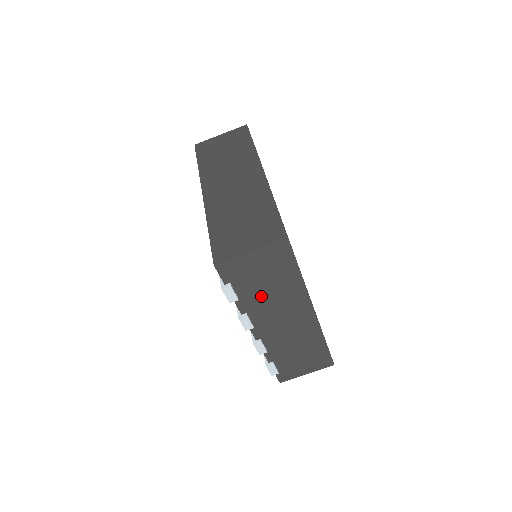
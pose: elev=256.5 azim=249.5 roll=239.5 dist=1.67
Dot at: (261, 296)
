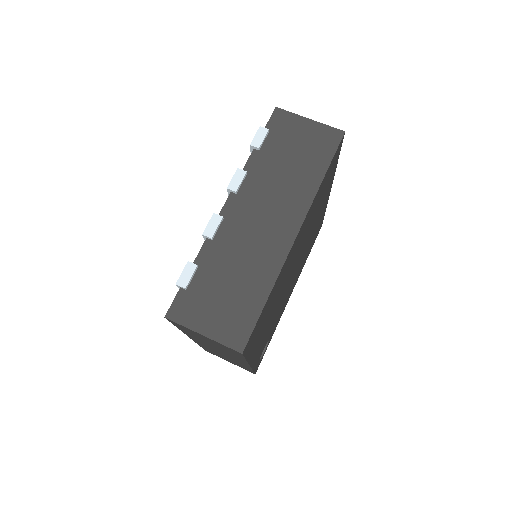
Dot at: (275, 167)
